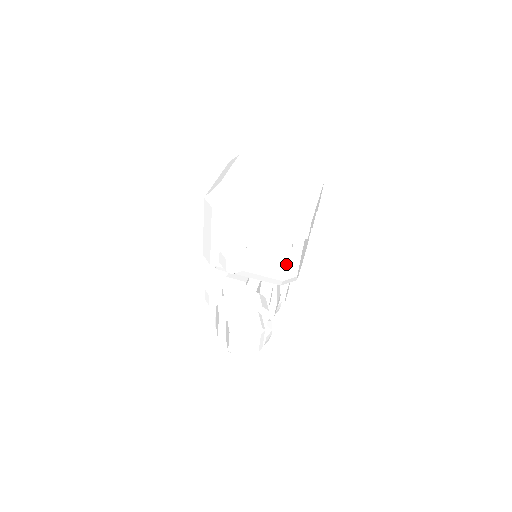
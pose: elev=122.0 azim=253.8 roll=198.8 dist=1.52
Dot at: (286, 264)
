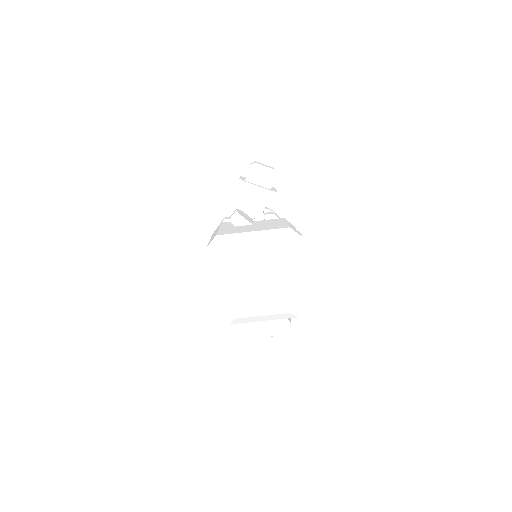
Dot at: occluded
